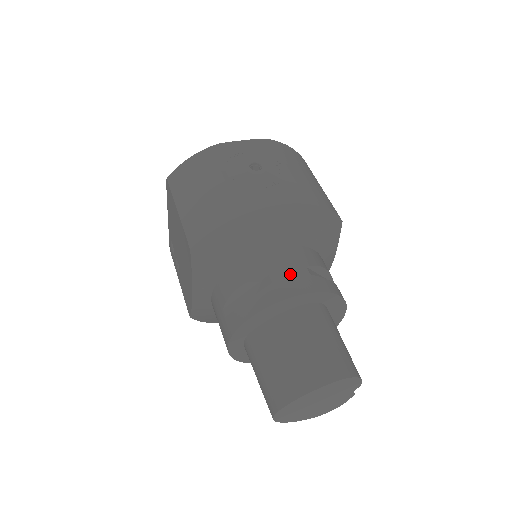
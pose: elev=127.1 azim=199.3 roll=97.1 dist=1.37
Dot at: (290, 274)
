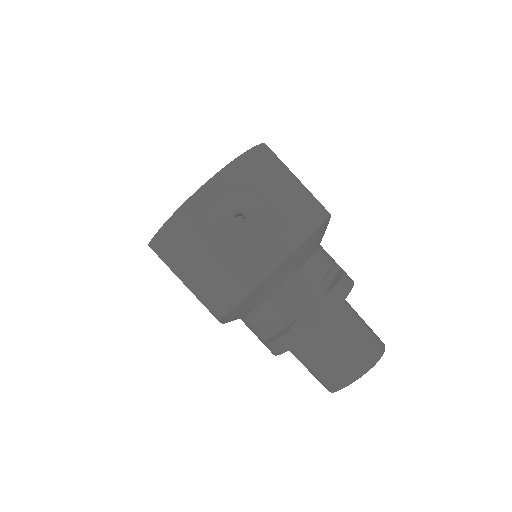
Dot at: (310, 304)
